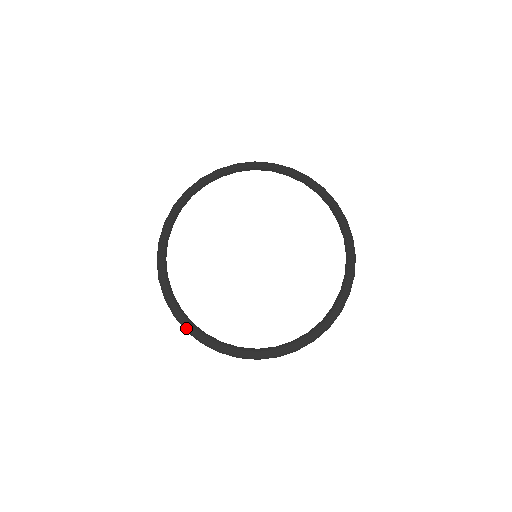
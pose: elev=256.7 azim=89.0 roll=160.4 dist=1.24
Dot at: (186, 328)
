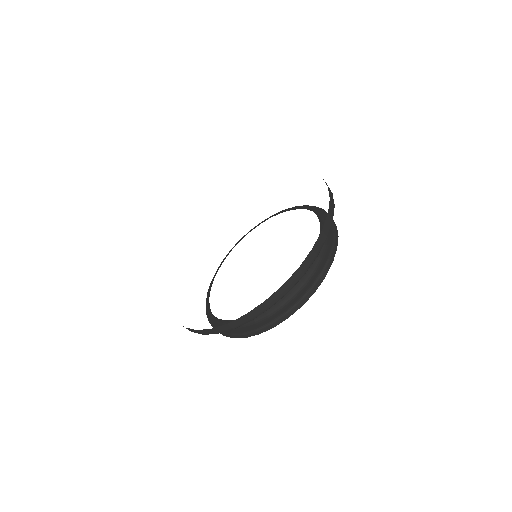
Dot at: (255, 329)
